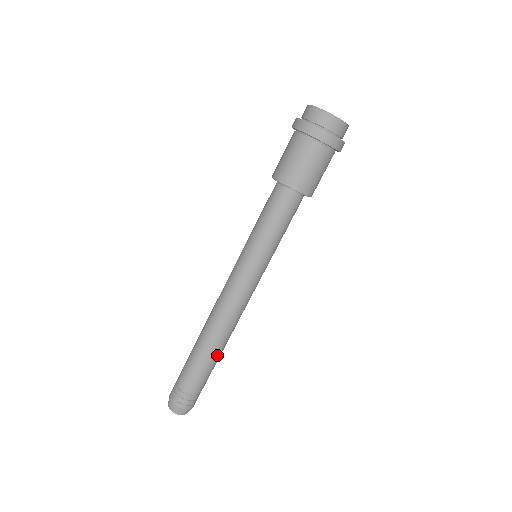
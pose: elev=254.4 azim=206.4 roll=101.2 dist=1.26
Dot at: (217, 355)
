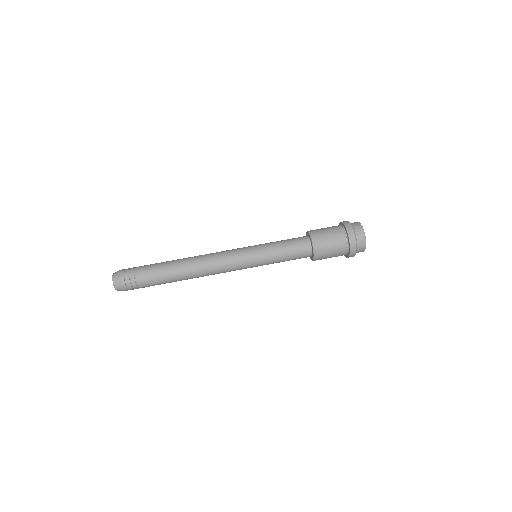
Dot at: occluded
